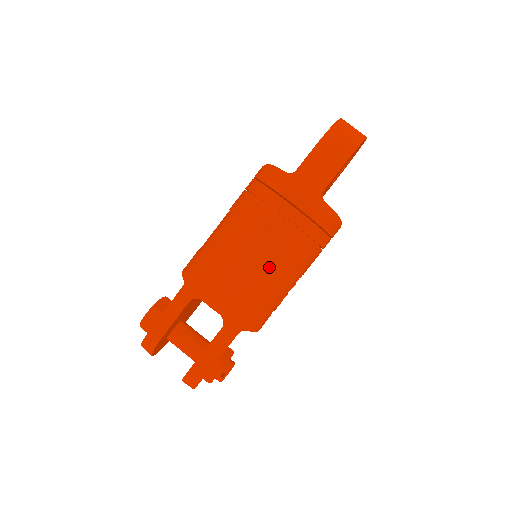
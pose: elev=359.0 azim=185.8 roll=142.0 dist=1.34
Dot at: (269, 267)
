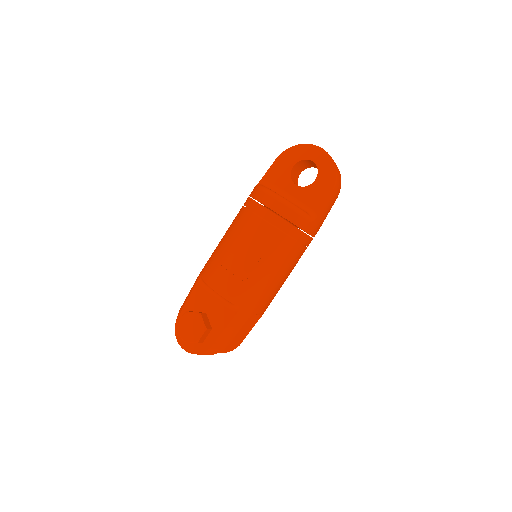
Dot at: occluded
